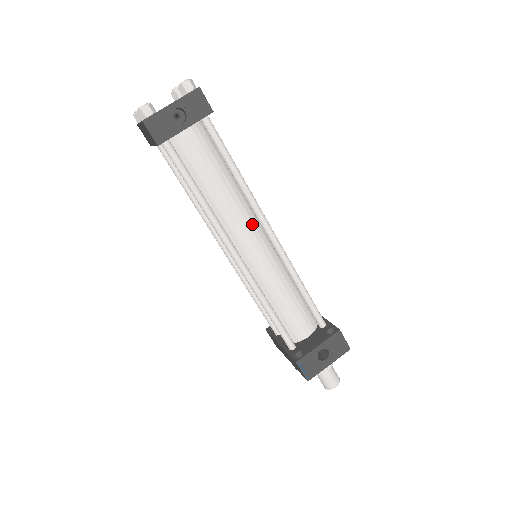
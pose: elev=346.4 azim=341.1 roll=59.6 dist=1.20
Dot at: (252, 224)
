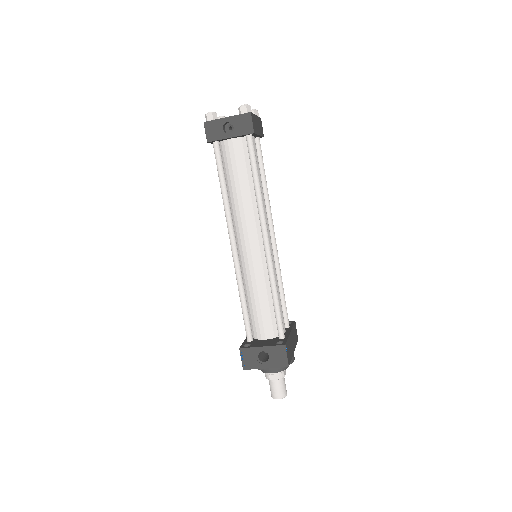
Dot at: (255, 227)
